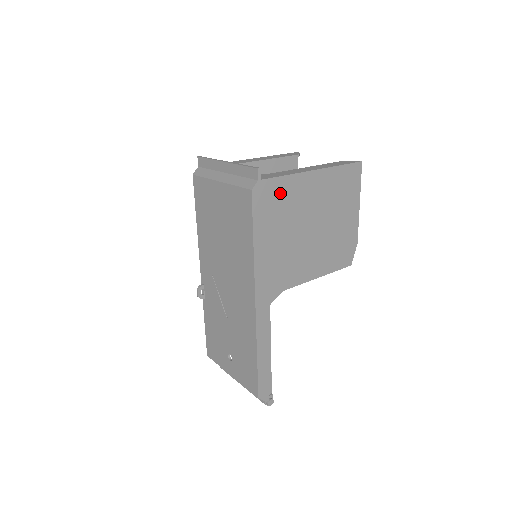
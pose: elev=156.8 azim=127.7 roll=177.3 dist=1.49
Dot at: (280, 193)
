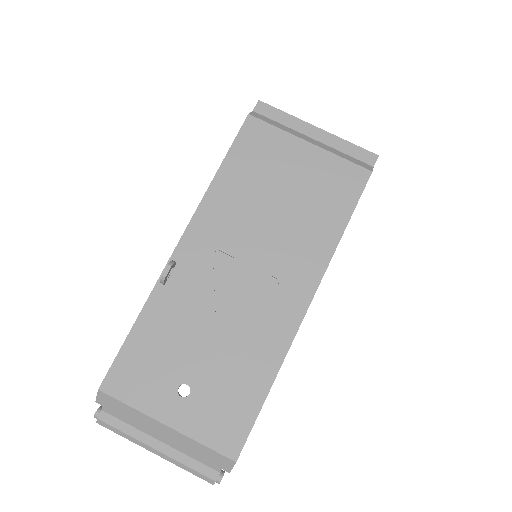
Dot at: occluded
